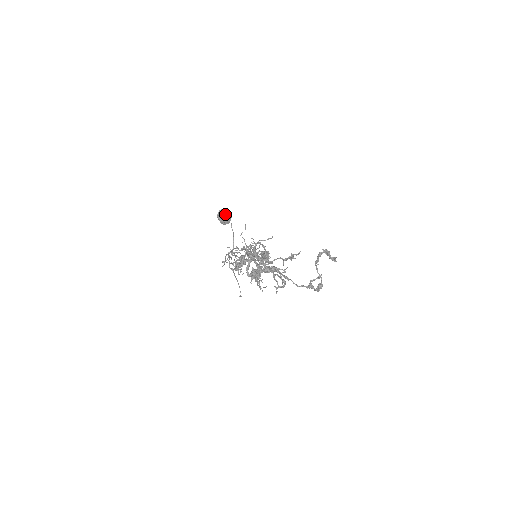
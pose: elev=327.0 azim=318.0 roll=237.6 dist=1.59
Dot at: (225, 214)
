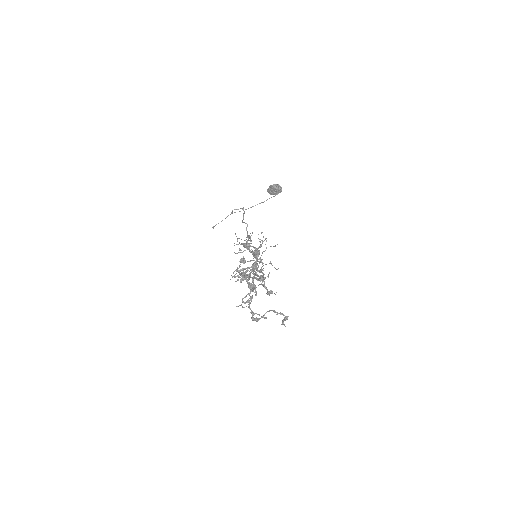
Dot at: (277, 191)
